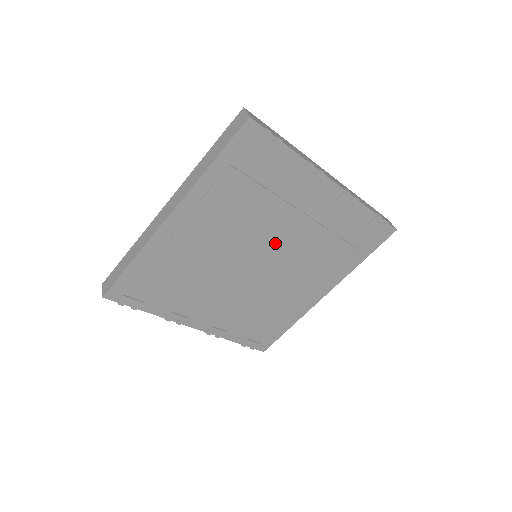
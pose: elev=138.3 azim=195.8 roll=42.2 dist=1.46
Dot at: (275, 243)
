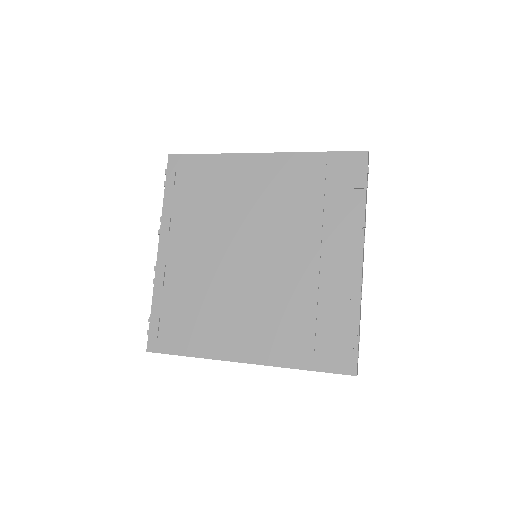
Dot at: (279, 254)
